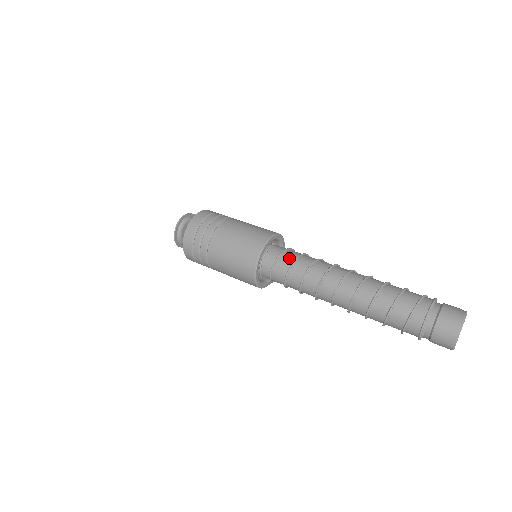
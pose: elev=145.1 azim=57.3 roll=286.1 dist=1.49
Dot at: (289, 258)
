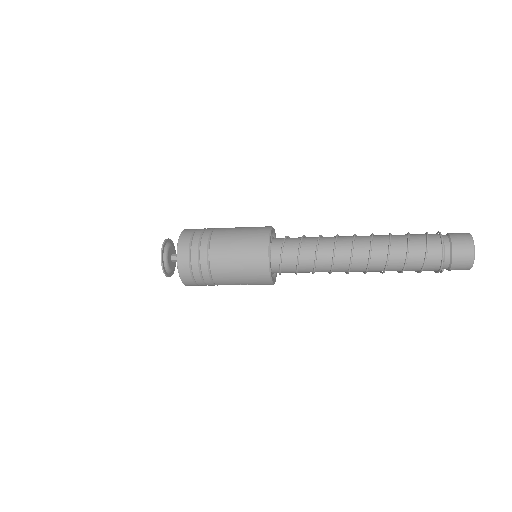
Dot at: occluded
